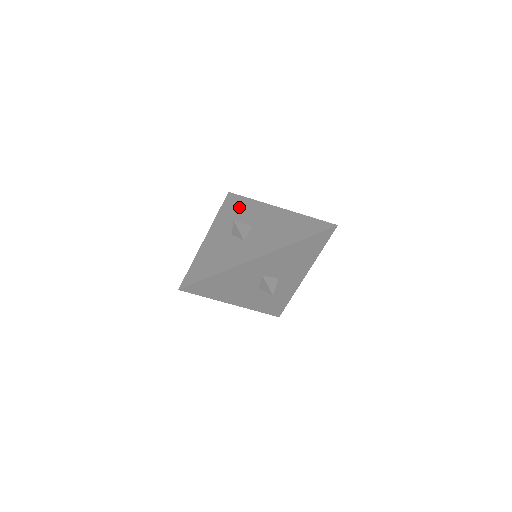
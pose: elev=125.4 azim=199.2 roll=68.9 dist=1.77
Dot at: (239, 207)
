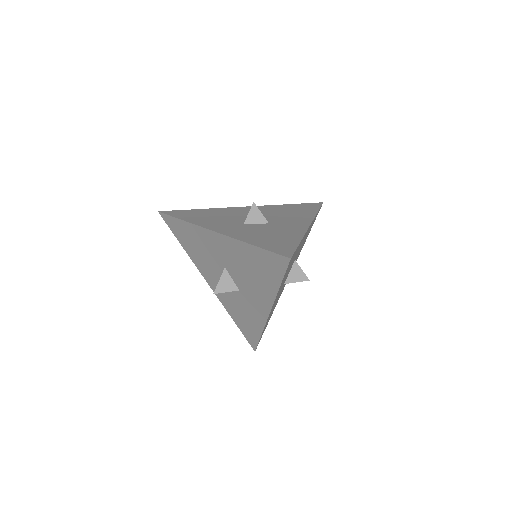
Dot at: (189, 238)
